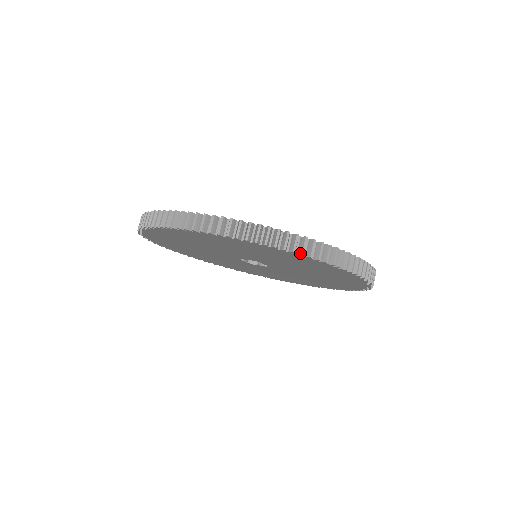
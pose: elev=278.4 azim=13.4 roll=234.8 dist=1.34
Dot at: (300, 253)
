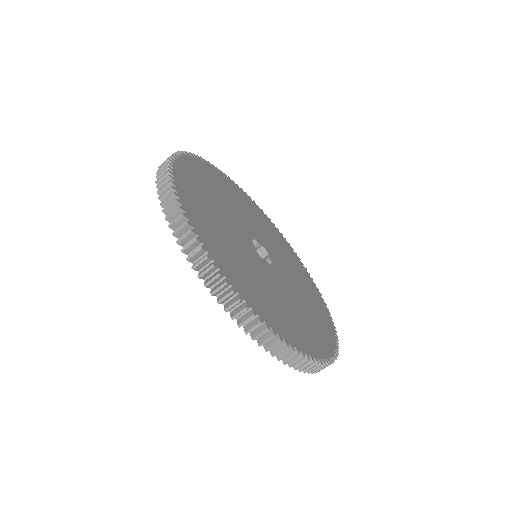
Dot at: (218, 299)
